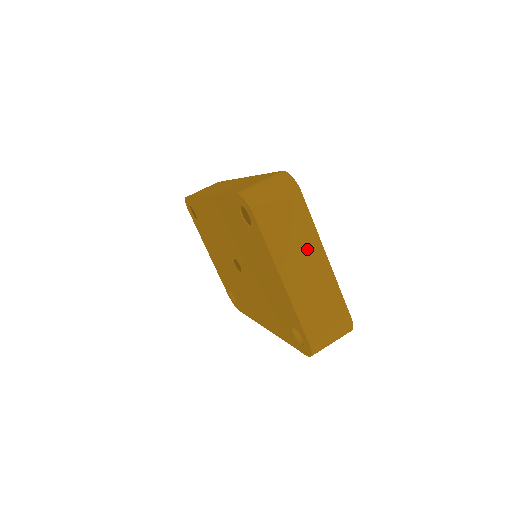
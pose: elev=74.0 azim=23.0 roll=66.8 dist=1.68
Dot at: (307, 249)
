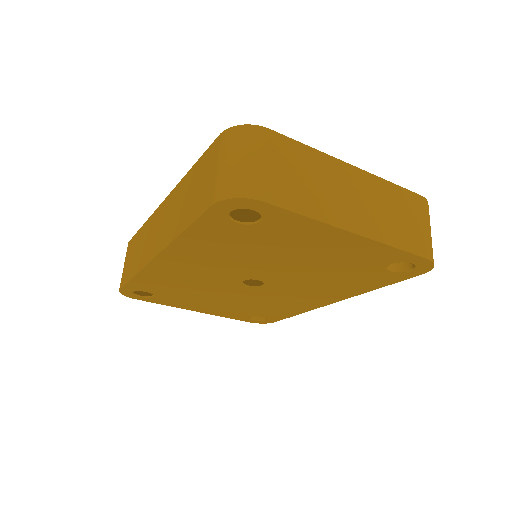
Dot at: (333, 178)
